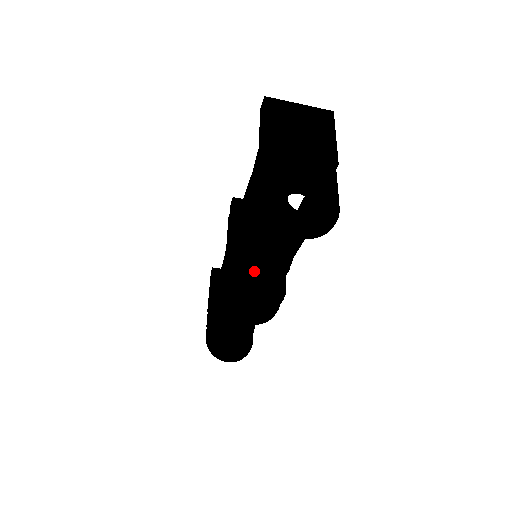
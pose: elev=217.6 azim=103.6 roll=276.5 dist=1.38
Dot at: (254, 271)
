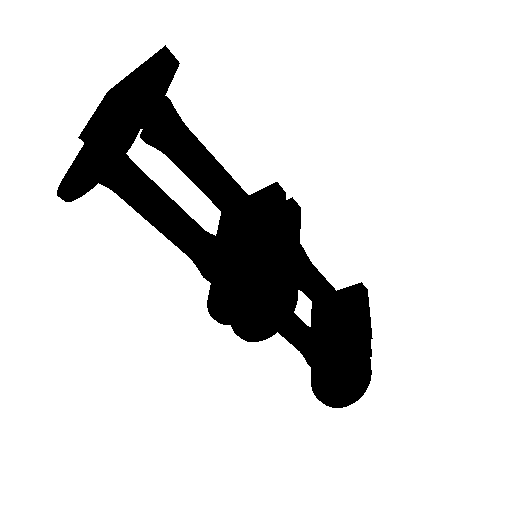
Dot at: (237, 273)
